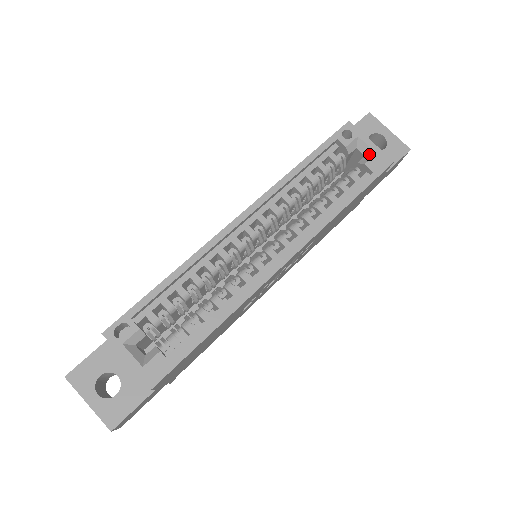
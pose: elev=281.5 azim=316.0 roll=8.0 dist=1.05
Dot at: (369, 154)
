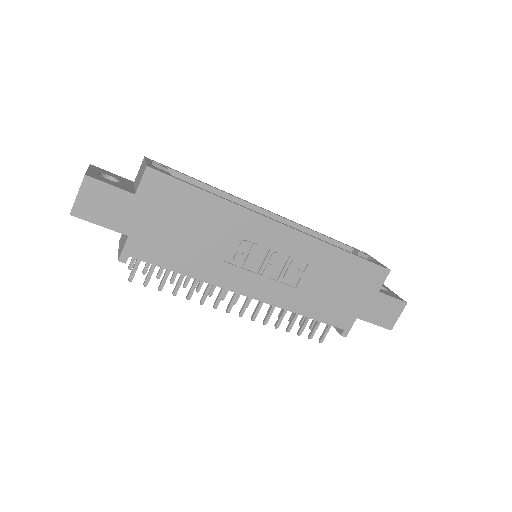
Dot at: occluded
